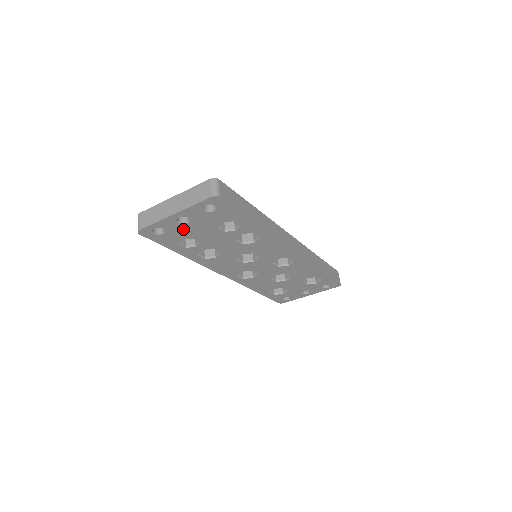
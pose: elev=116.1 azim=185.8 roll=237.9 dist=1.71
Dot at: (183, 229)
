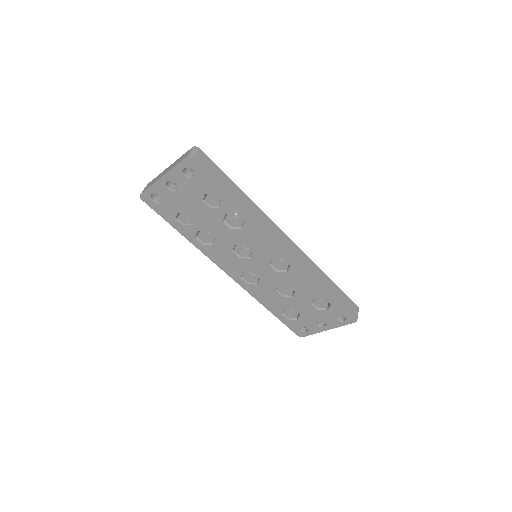
Dot at: (174, 198)
